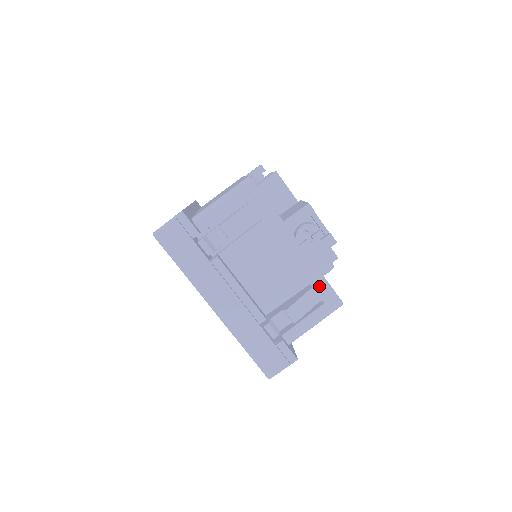
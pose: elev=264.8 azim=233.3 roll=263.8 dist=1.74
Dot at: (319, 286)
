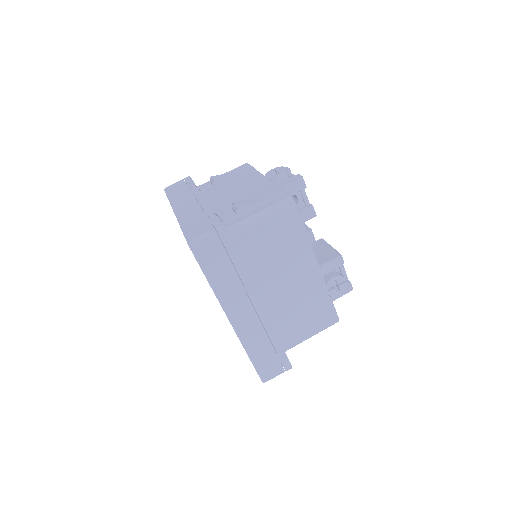
Dot at: (272, 191)
